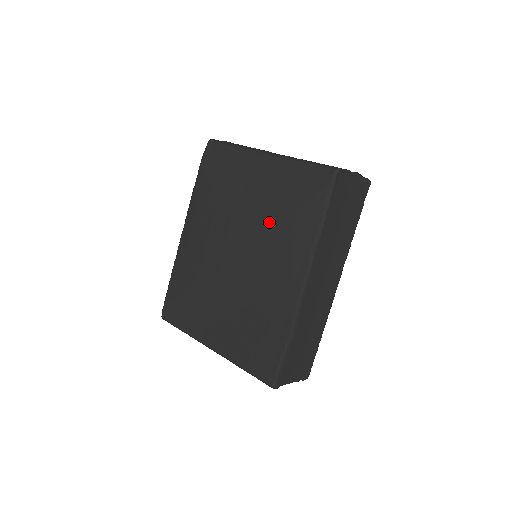
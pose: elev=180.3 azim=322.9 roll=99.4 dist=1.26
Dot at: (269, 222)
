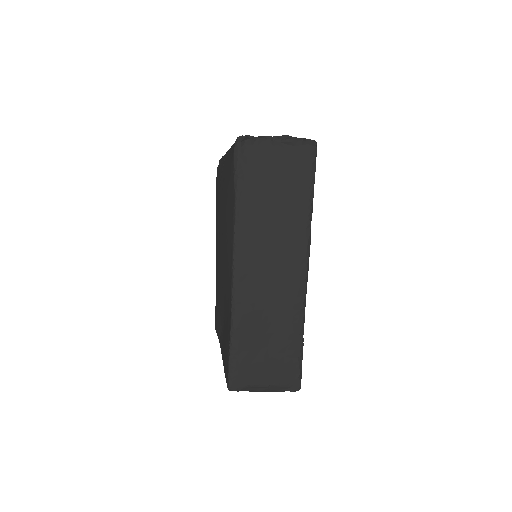
Dot at: (223, 214)
